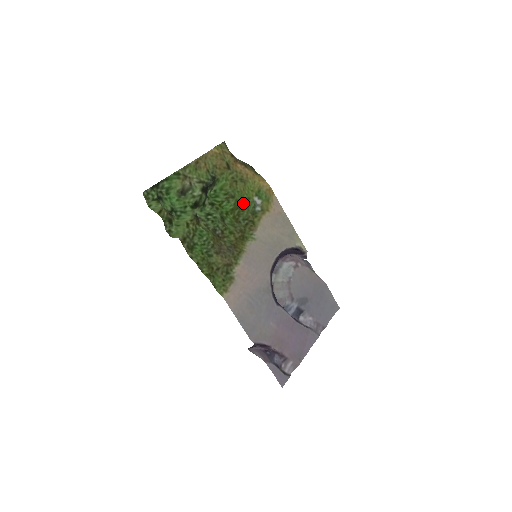
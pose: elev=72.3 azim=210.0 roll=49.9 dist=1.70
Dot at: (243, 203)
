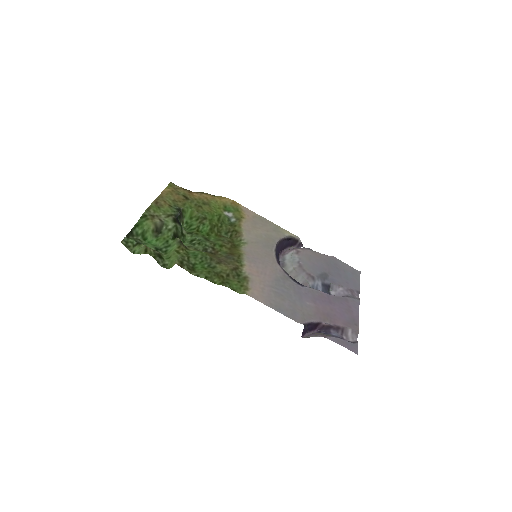
Dot at: (217, 220)
